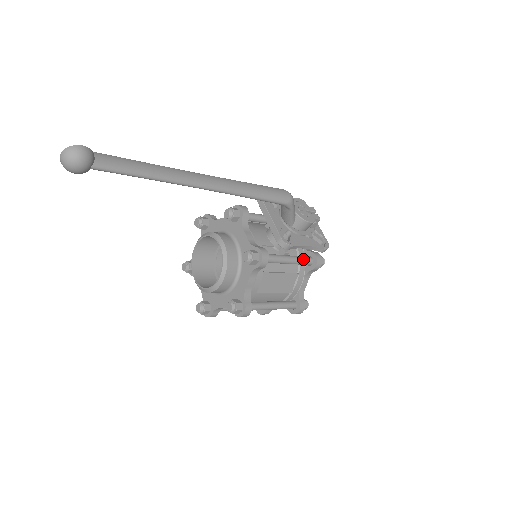
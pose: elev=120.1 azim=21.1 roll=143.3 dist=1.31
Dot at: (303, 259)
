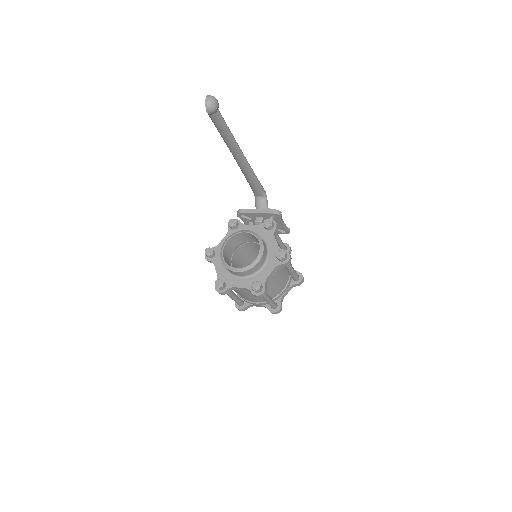
Dot at: occluded
